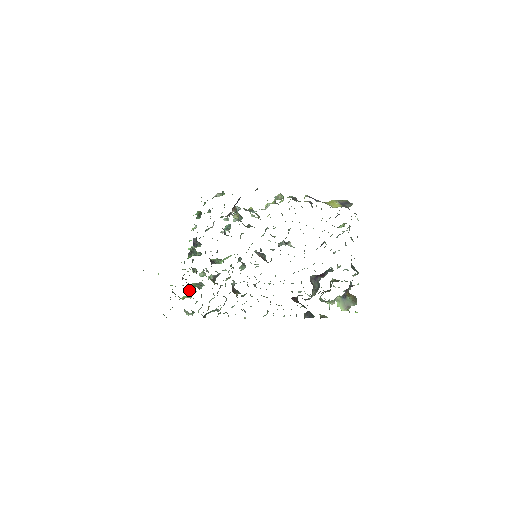
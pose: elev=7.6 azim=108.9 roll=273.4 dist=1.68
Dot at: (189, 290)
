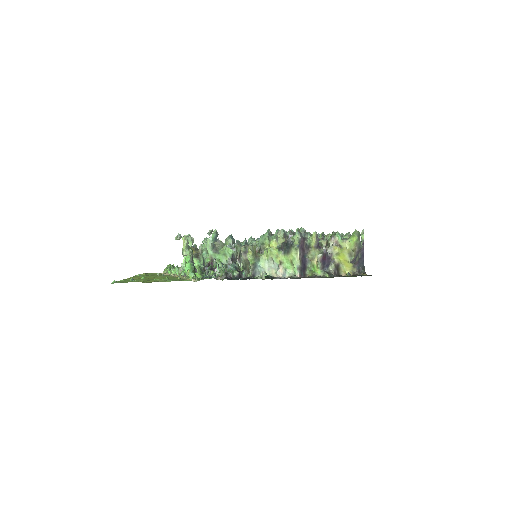
Dot at: occluded
